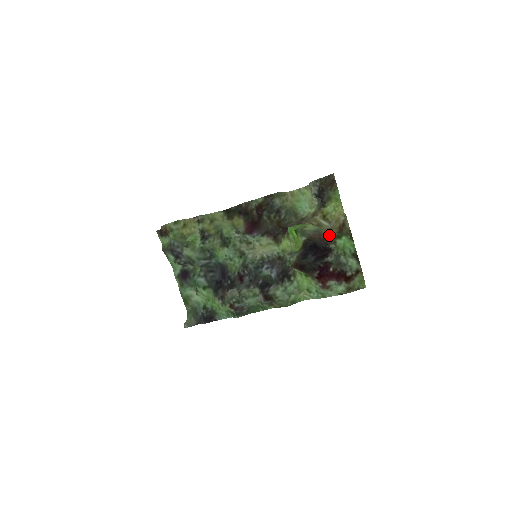
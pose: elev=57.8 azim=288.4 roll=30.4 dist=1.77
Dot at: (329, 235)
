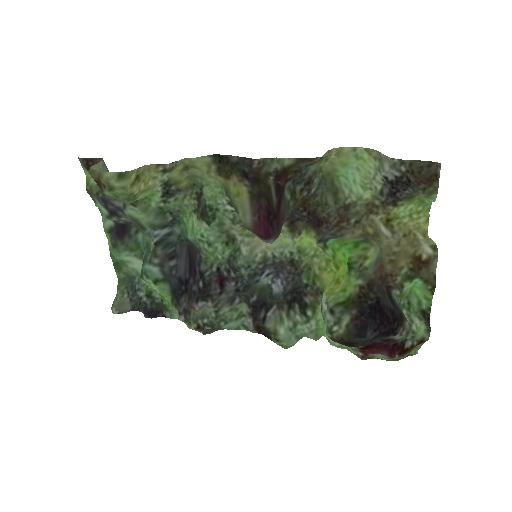
Dot at: (395, 270)
